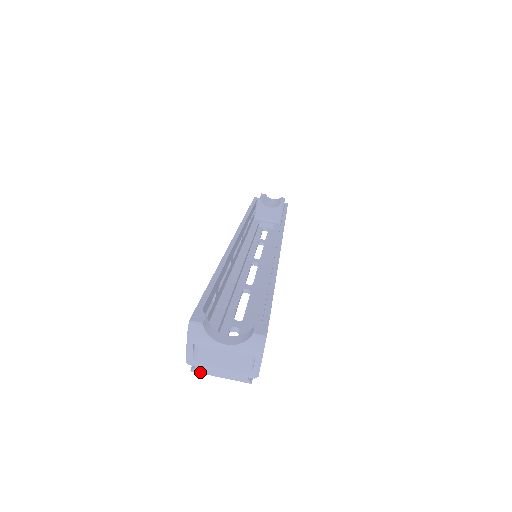
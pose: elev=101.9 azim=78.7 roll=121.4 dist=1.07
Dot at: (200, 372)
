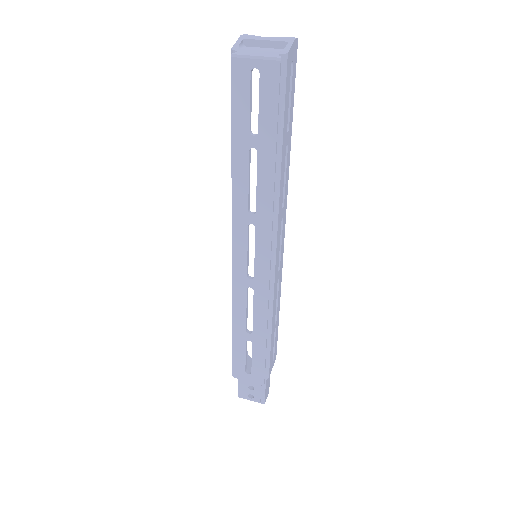
Dot at: (240, 54)
